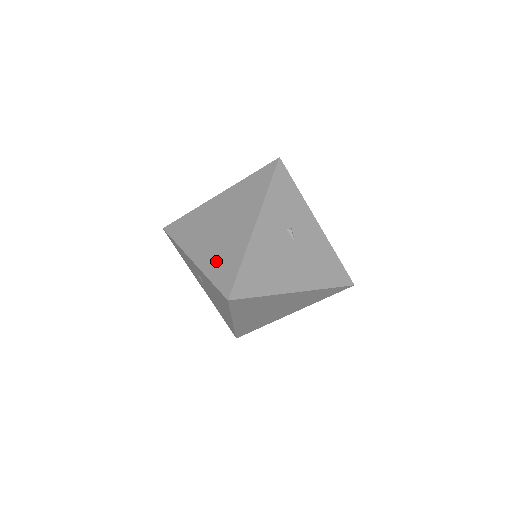
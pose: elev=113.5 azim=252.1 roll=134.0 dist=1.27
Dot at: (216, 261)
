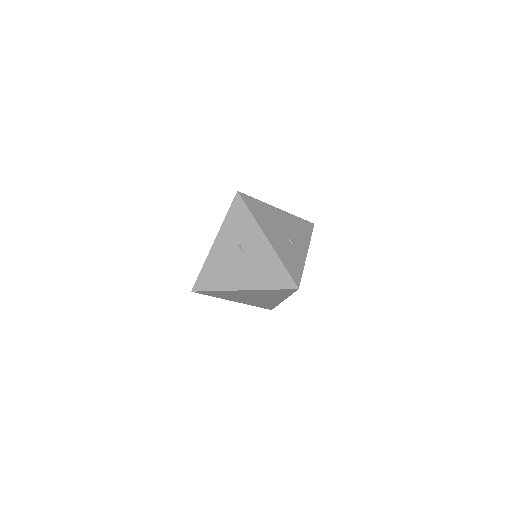
Dot at: occluded
